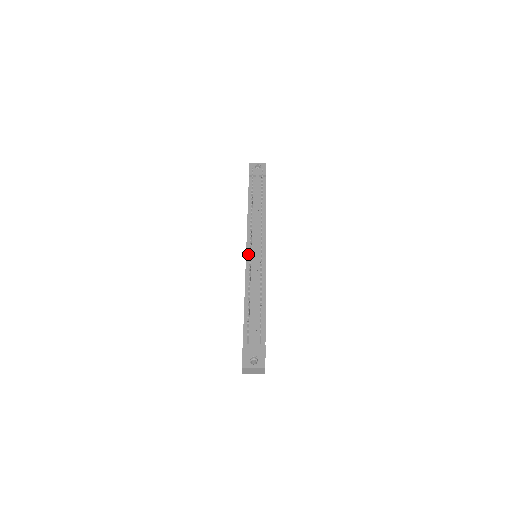
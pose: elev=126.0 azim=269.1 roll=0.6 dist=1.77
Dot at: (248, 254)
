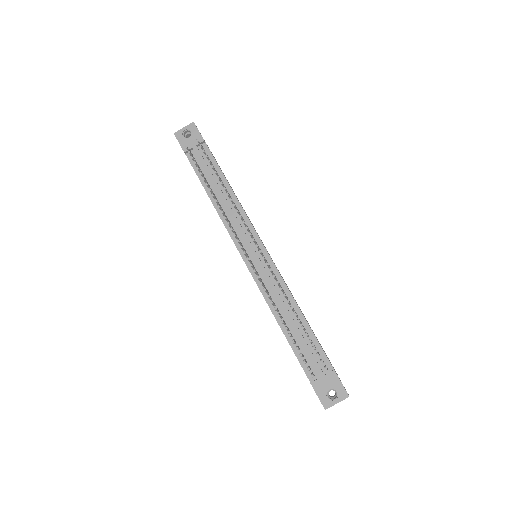
Dot at: (248, 264)
